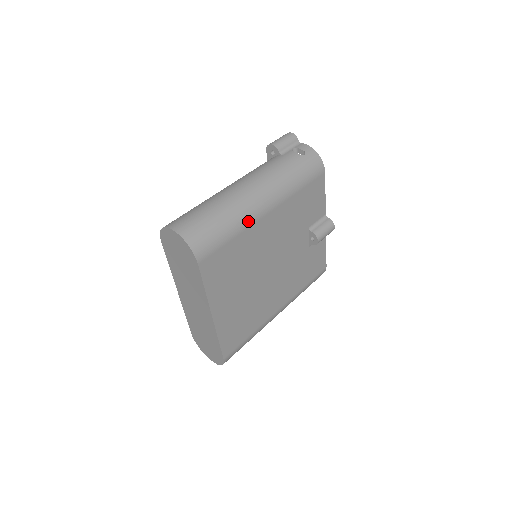
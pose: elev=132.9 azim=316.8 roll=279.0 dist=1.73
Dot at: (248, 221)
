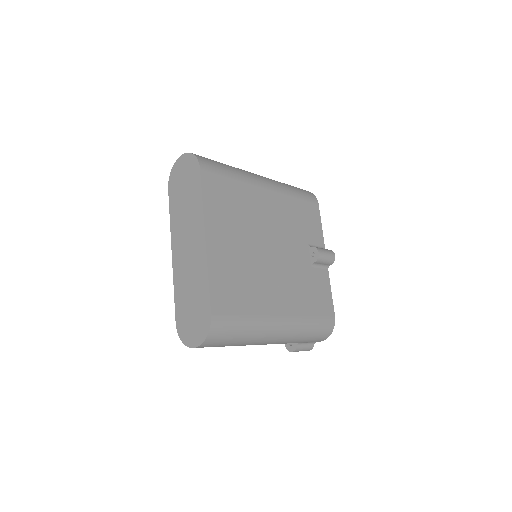
Dot at: (248, 179)
